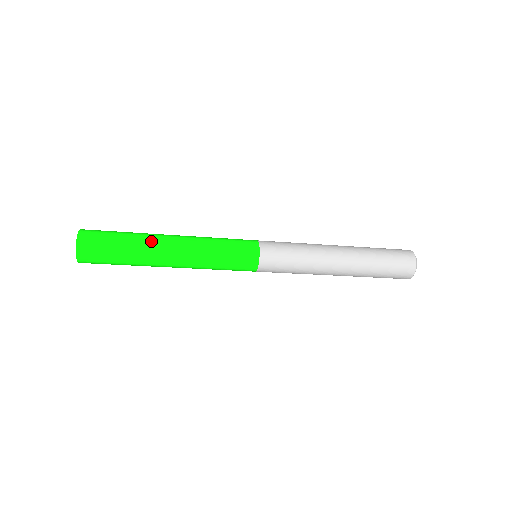
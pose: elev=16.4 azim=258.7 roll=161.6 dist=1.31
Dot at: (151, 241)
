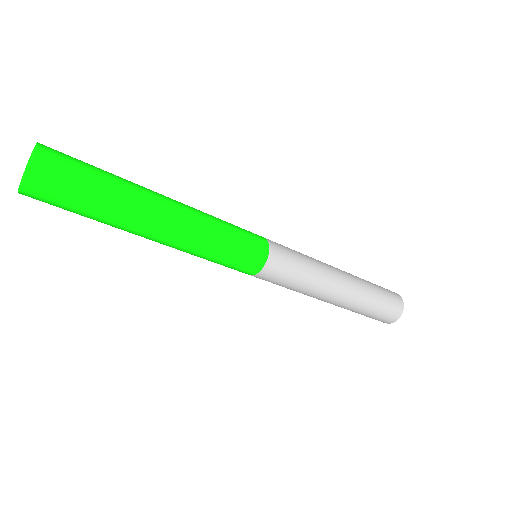
Dot at: occluded
